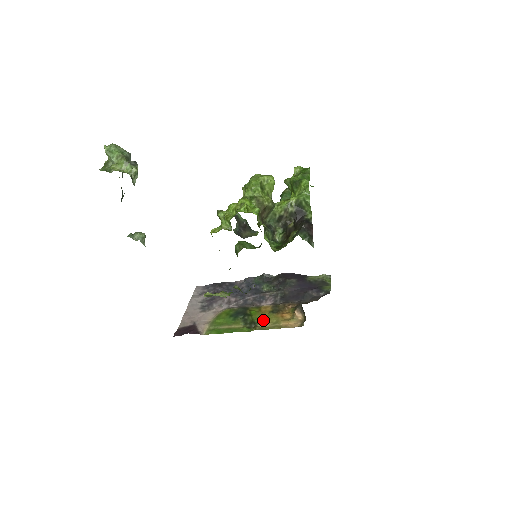
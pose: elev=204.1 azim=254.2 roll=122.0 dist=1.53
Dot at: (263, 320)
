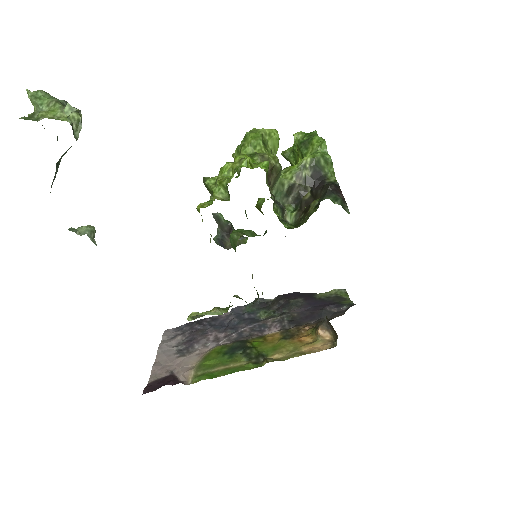
Dot at: (274, 350)
